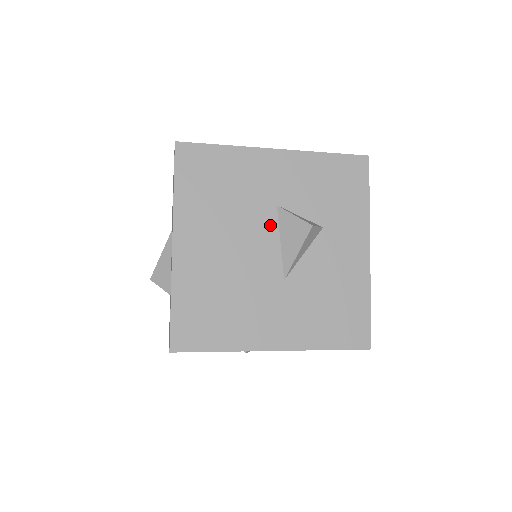
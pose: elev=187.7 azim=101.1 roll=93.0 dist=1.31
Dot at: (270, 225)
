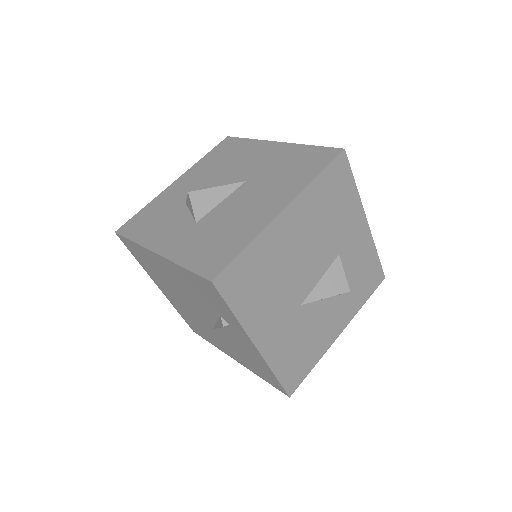
Dot at: (327, 262)
